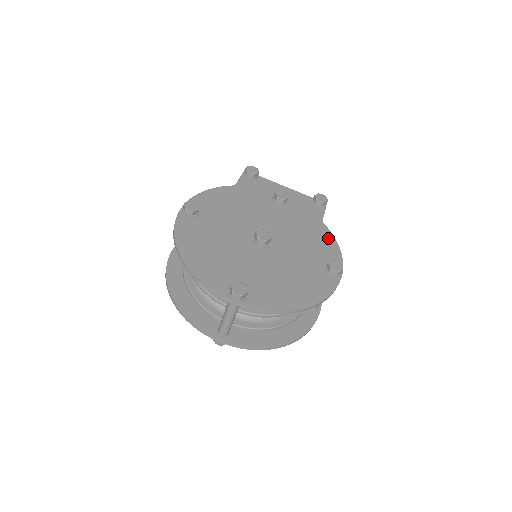
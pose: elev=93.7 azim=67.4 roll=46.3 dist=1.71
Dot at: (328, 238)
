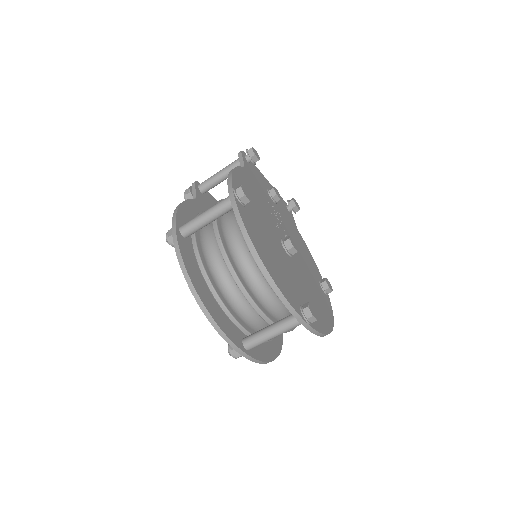
Dot at: (307, 250)
